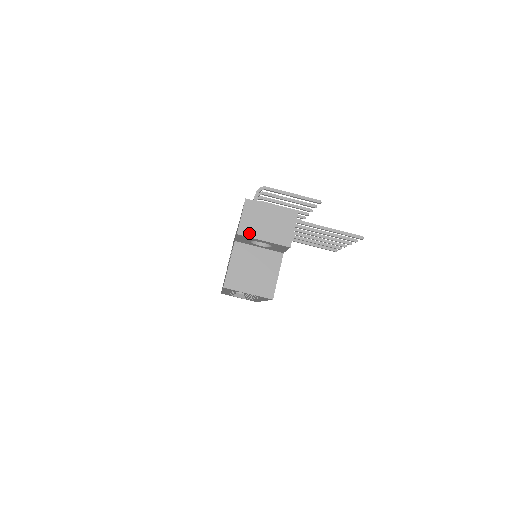
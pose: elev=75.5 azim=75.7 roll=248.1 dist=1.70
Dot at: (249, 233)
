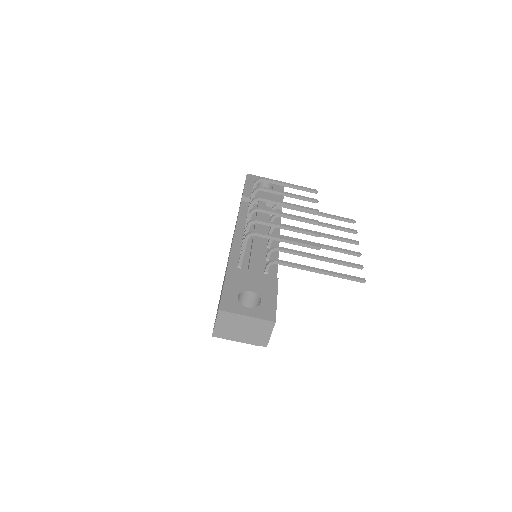
Dot at: (225, 336)
